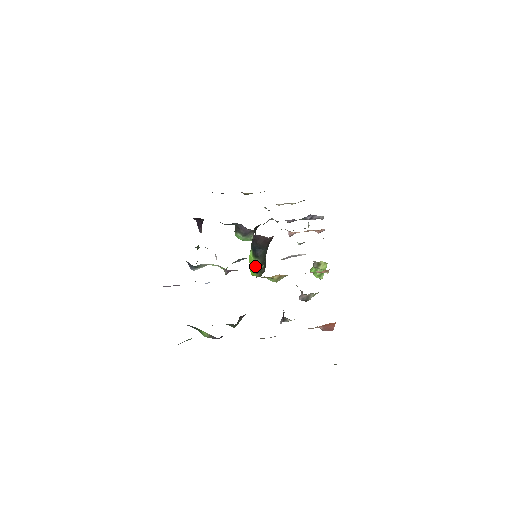
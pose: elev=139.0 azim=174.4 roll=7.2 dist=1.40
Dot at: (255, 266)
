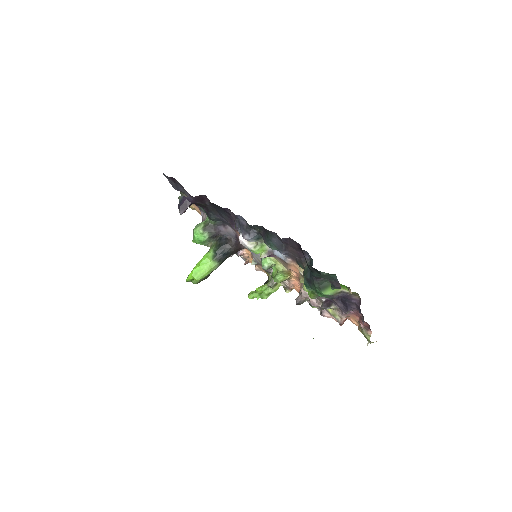
Dot at: (210, 269)
